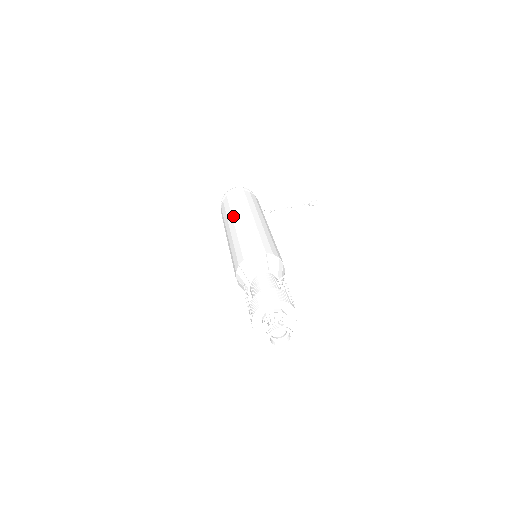
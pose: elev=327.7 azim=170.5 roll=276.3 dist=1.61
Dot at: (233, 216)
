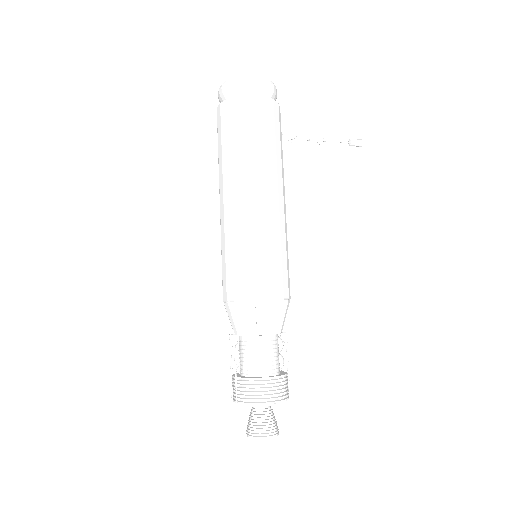
Dot at: (240, 172)
